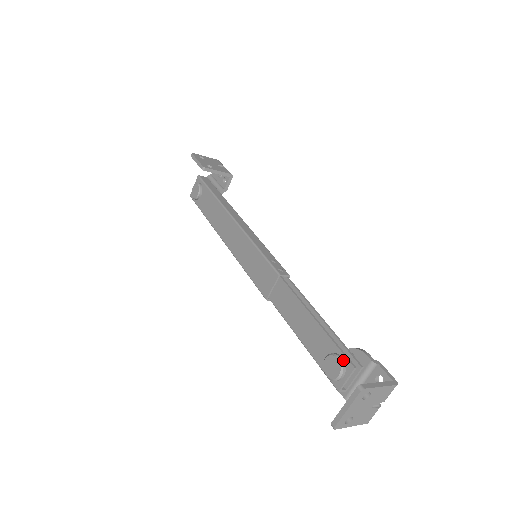
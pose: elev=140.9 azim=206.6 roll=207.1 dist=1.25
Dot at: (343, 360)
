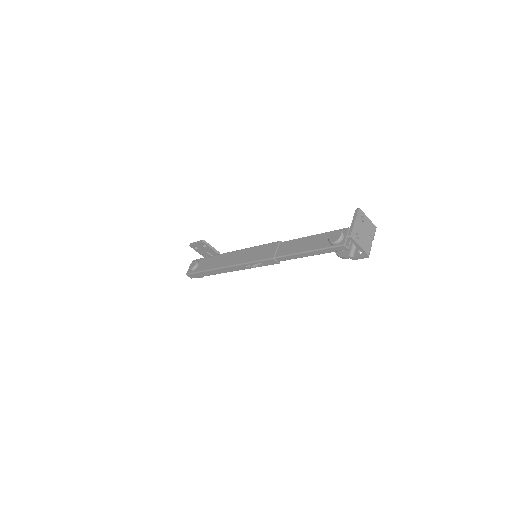
Dot at: (340, 230)
